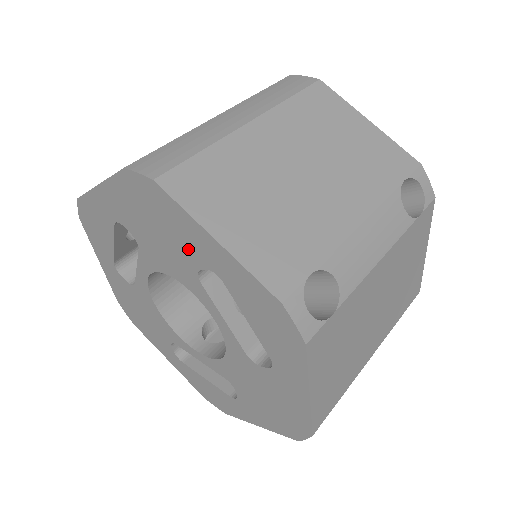
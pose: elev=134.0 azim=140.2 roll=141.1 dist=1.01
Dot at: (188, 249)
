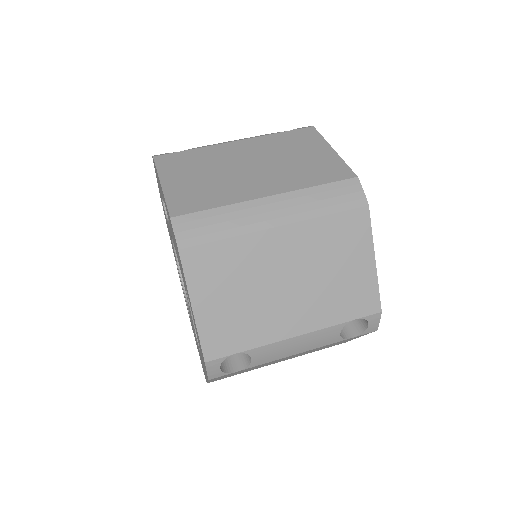
Dot at: (184, 281)
